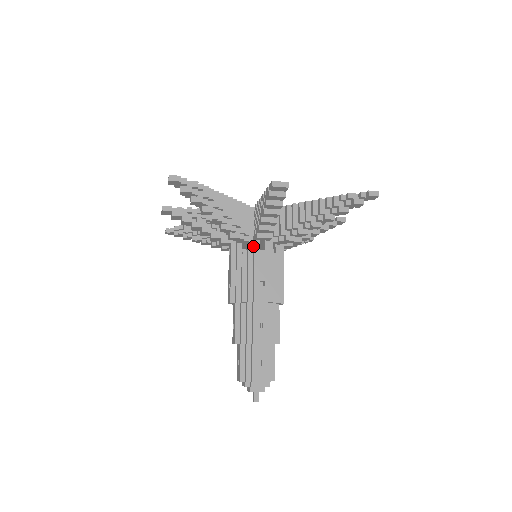
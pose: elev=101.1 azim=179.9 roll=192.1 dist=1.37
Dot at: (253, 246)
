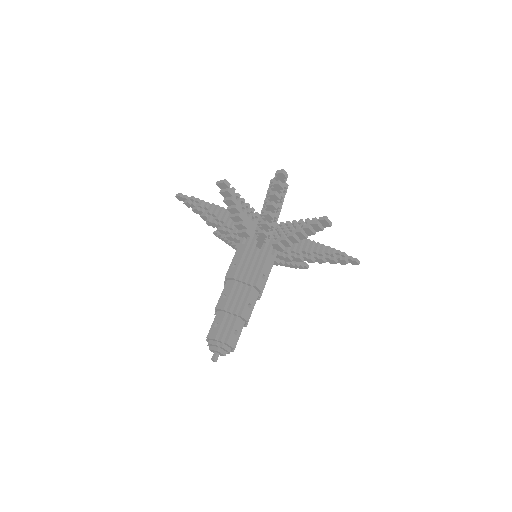
Dot at: occluded
